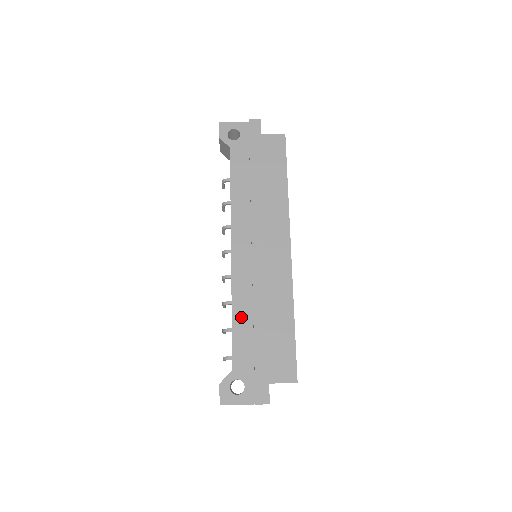
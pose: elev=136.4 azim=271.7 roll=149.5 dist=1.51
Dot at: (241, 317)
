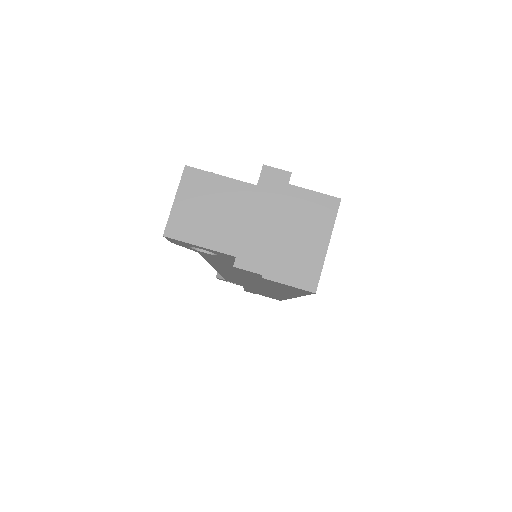
Dot at: occluded
